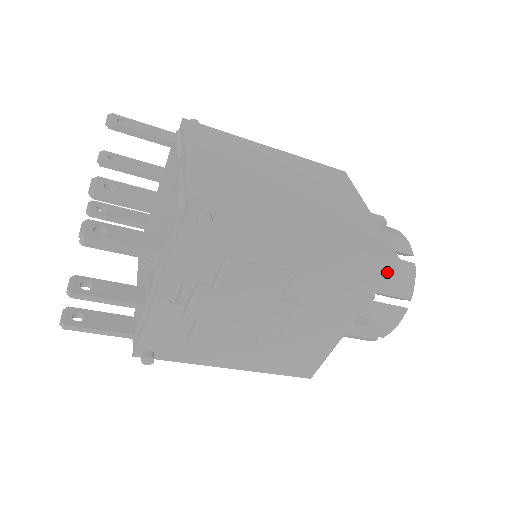
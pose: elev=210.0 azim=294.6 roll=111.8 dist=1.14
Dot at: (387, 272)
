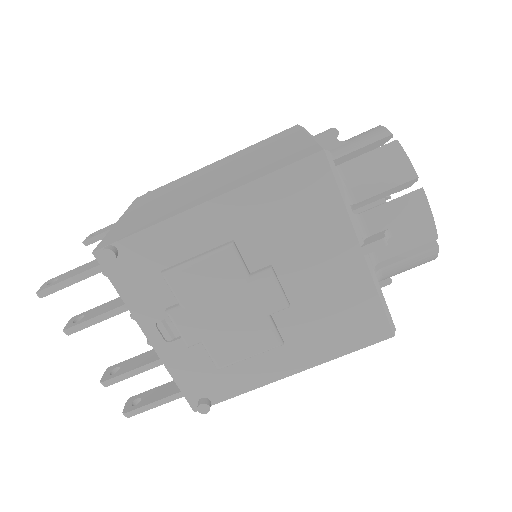
Dot at: (325, 171)
